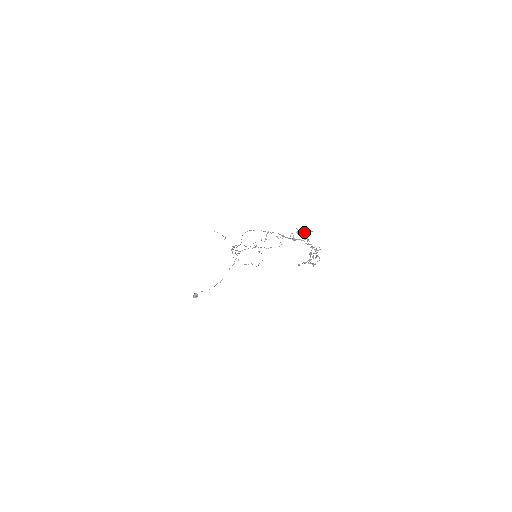
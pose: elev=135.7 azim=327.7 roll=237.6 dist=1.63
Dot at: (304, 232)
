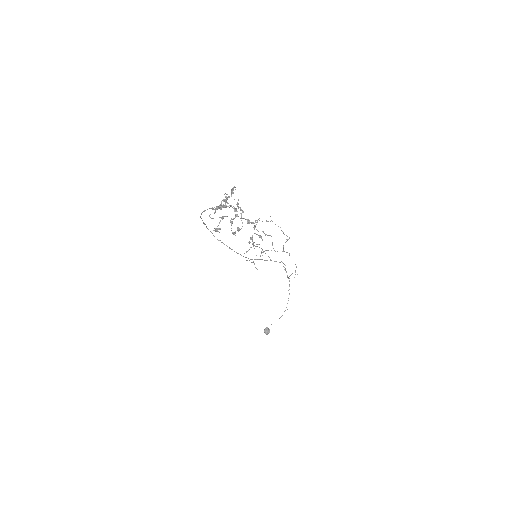
Dot at: (231, 194)
